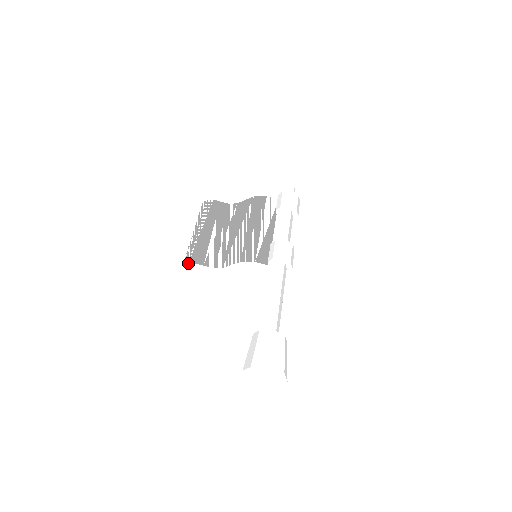
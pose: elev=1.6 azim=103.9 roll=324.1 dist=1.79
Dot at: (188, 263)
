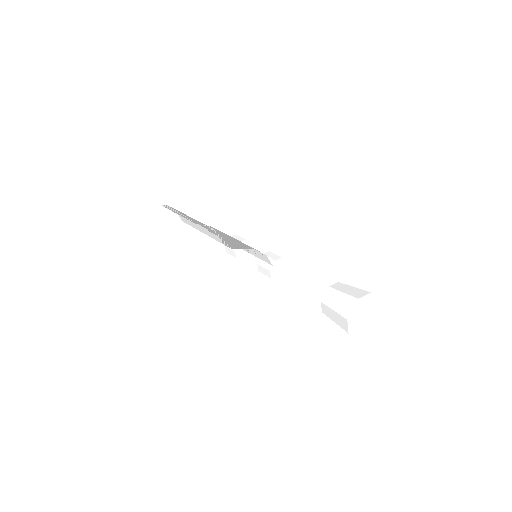
Dot at: (206, 225)
